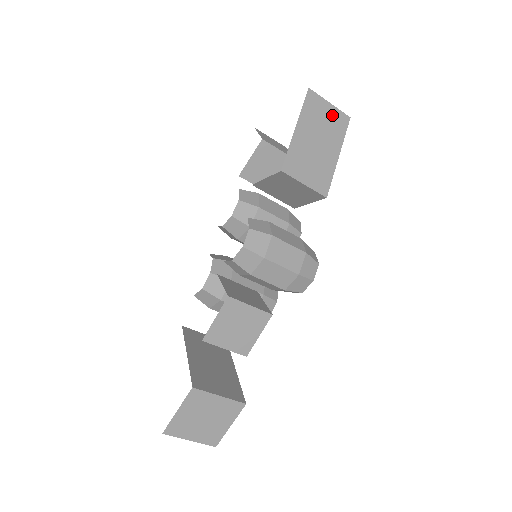
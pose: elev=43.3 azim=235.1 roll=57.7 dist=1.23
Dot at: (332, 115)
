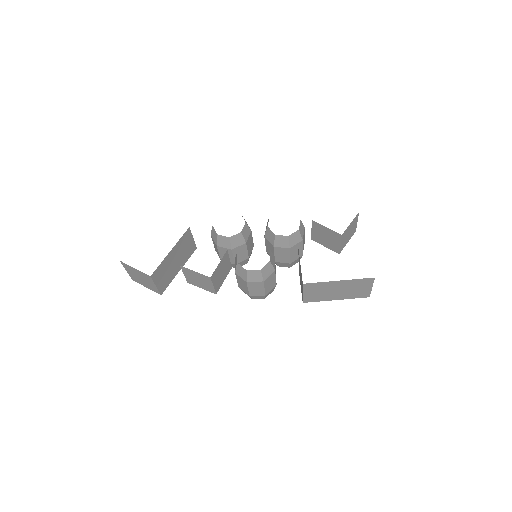
Dot at: (364, 290)
